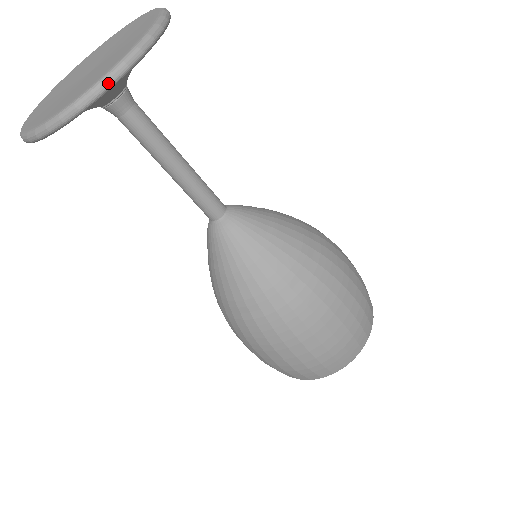
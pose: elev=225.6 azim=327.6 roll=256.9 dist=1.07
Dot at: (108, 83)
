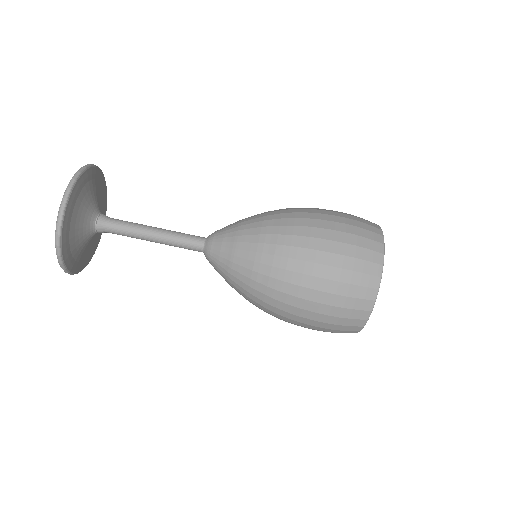
Dot at: (83, 168)
